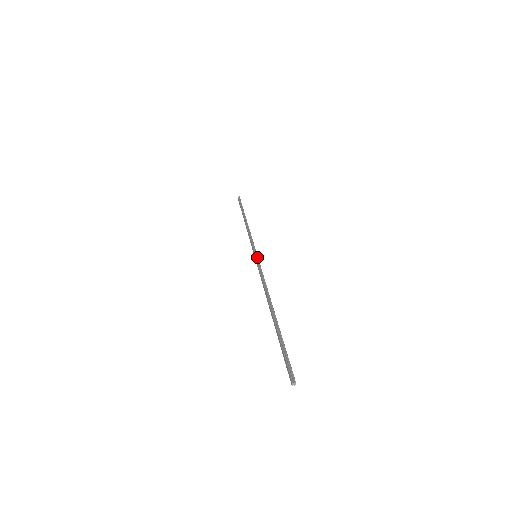
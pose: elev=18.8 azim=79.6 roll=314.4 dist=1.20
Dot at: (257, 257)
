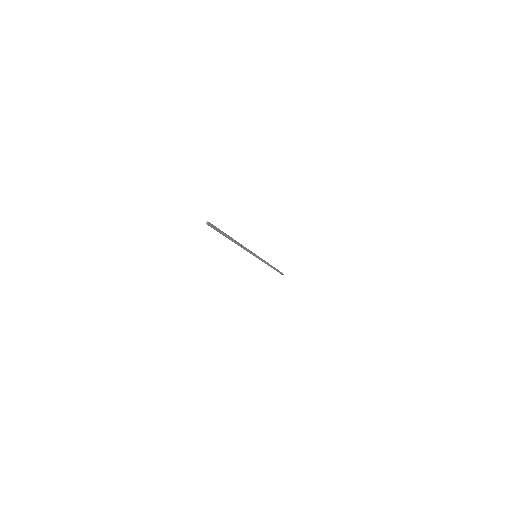
Dot at: (255, 254)
